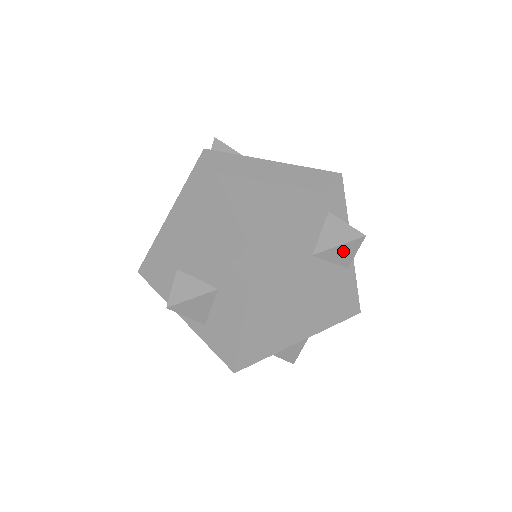
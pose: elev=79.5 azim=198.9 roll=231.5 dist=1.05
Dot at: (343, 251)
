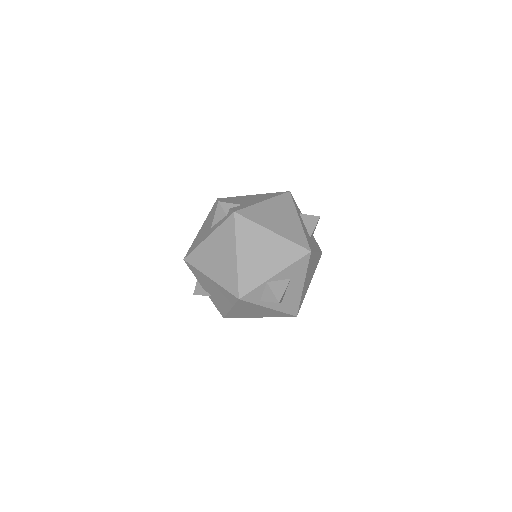
Dot at: occluded
